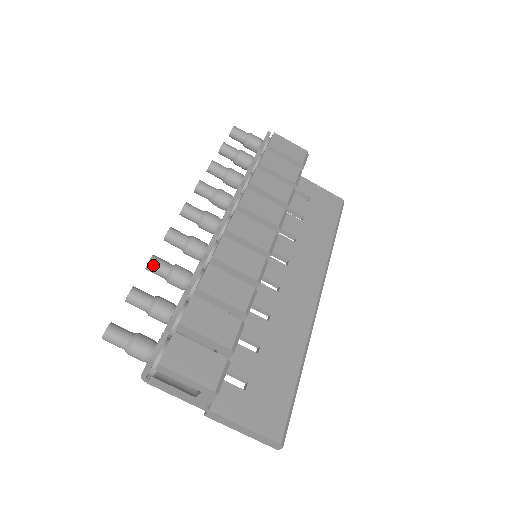
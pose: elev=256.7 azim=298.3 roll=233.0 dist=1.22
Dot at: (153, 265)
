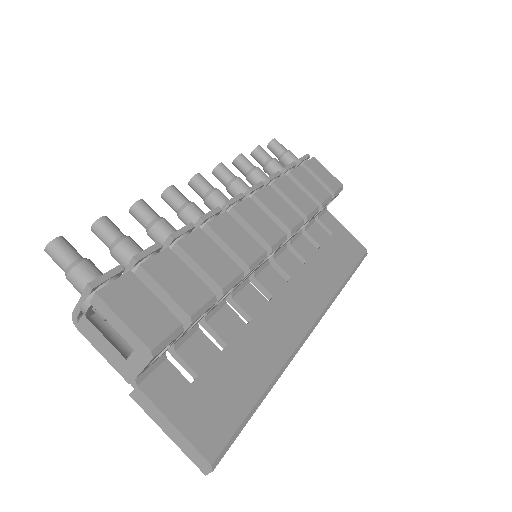
Dot at: (138, 208)
